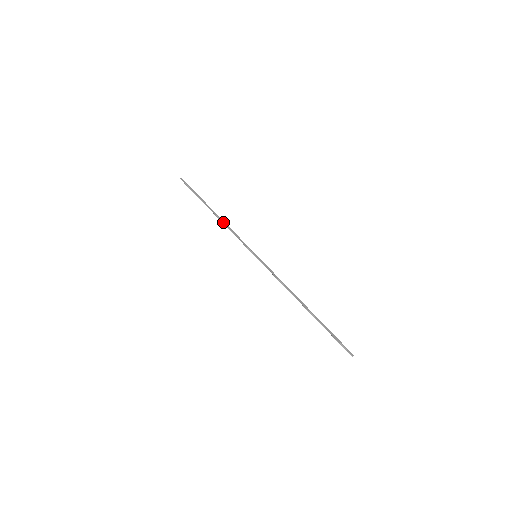
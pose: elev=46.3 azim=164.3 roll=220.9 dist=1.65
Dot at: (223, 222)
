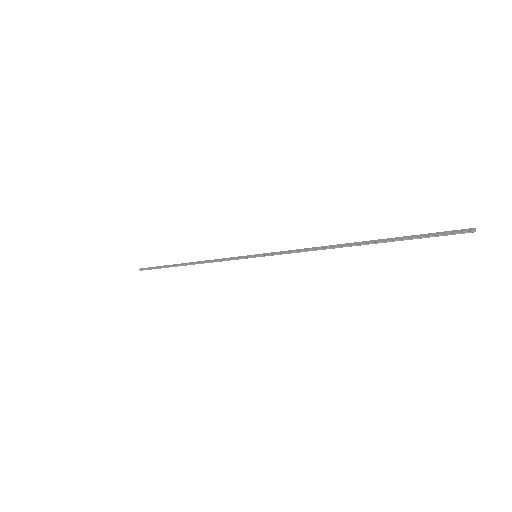
Dot at: (200, 263)
